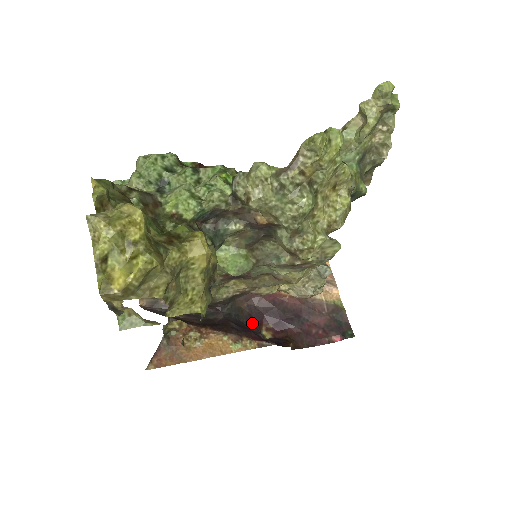
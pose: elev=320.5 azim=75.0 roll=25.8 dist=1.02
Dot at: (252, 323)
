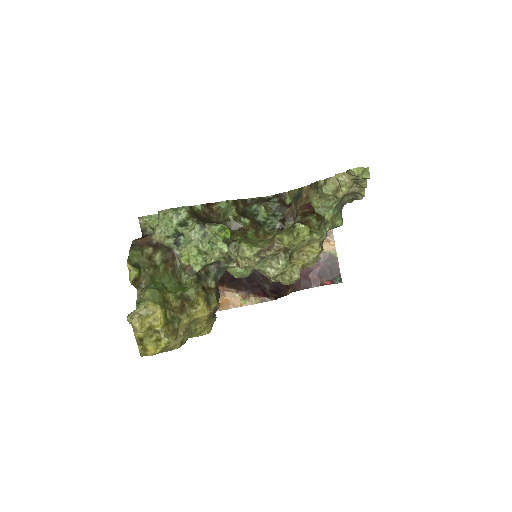
Dot at: occluded
